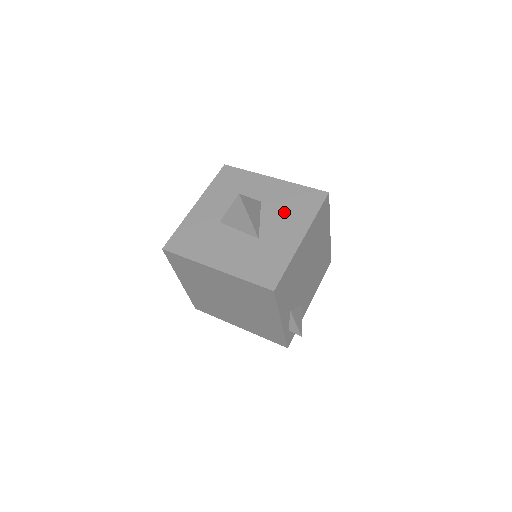
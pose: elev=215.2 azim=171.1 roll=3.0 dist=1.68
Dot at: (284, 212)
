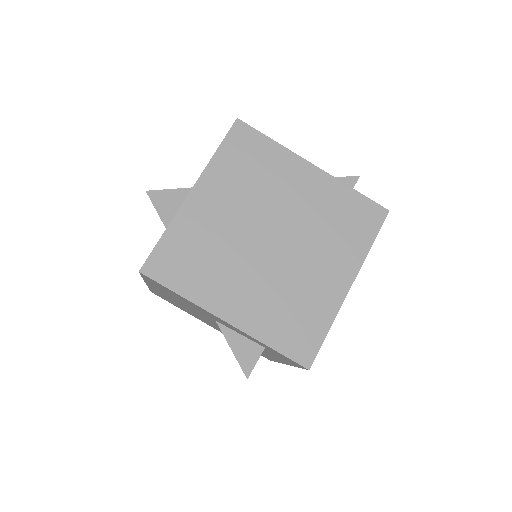
Dot at: occluded
